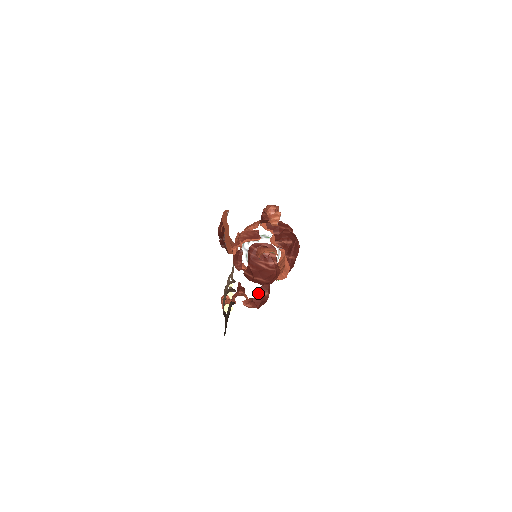
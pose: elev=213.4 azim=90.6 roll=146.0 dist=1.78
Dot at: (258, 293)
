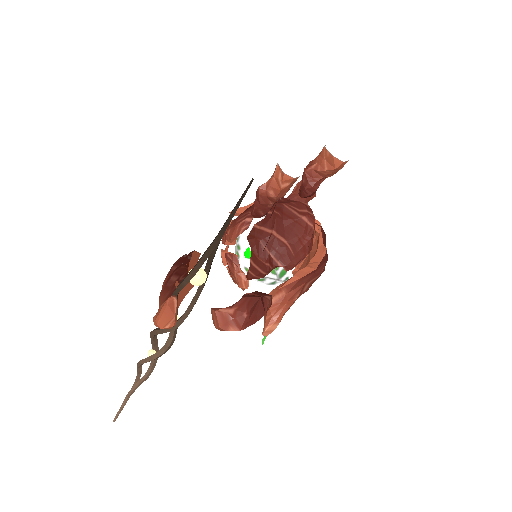
Dot at: (253, 292)
